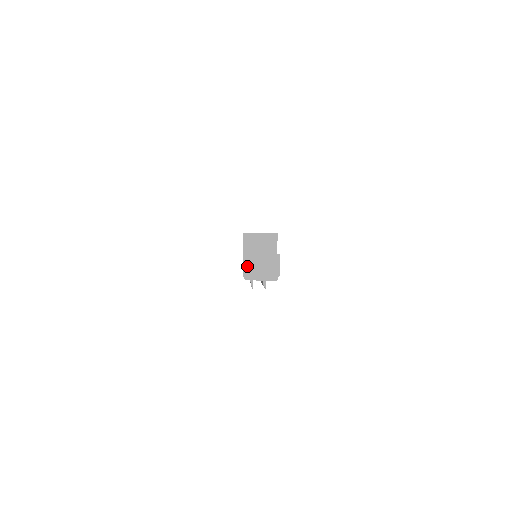
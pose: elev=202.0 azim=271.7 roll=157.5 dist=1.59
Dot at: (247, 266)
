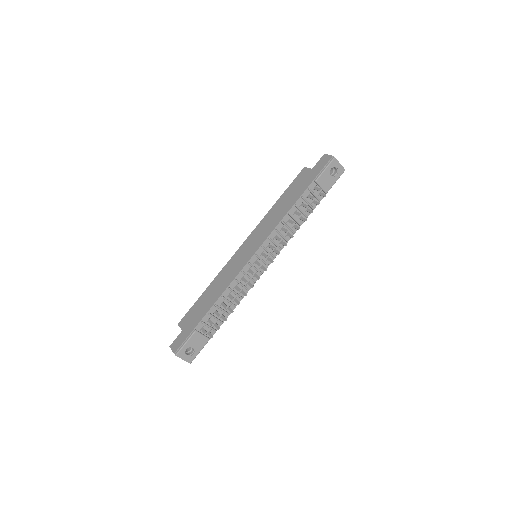
Dot at: (330, 156)
